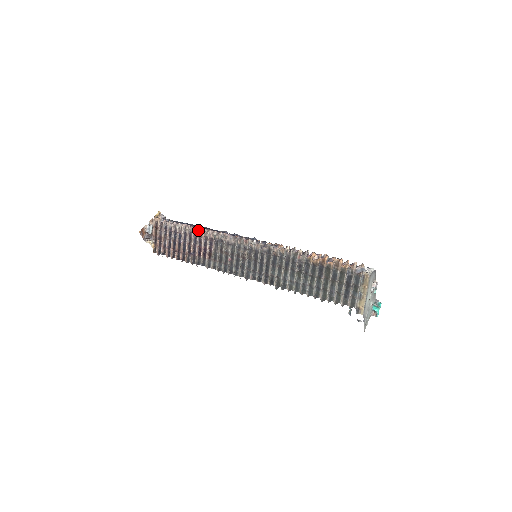
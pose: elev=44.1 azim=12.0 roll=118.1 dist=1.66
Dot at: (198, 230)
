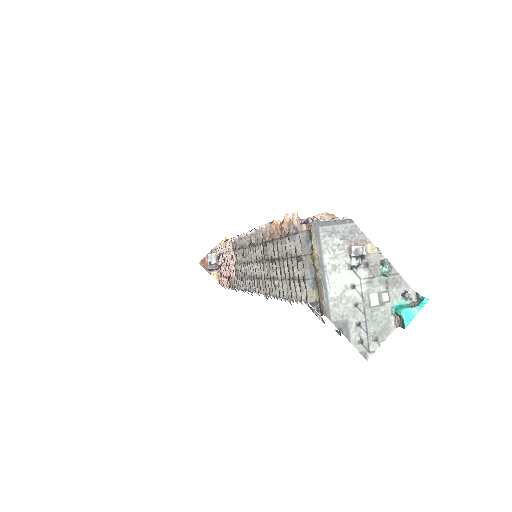
Dot at: occluded
